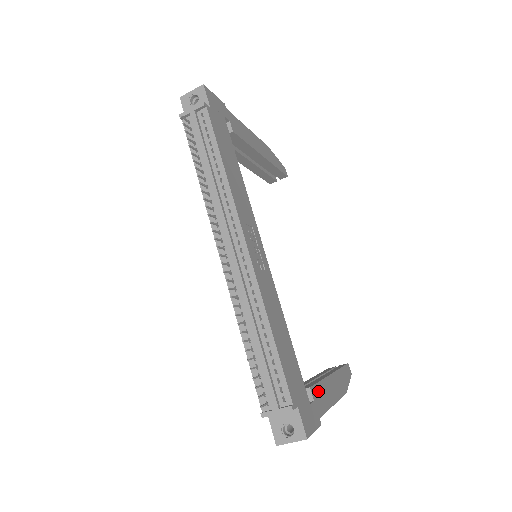
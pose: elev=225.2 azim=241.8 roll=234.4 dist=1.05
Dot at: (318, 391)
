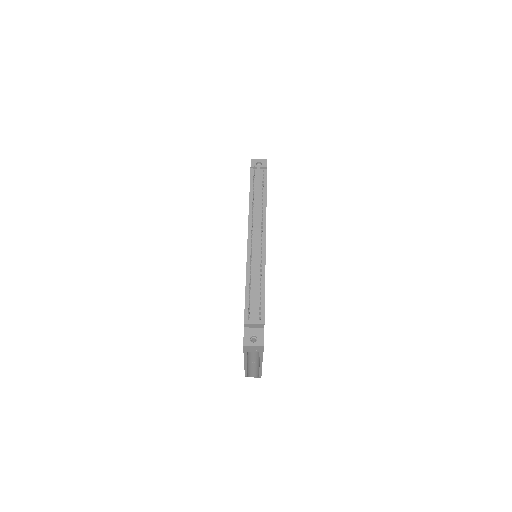
Dot at: occluded
